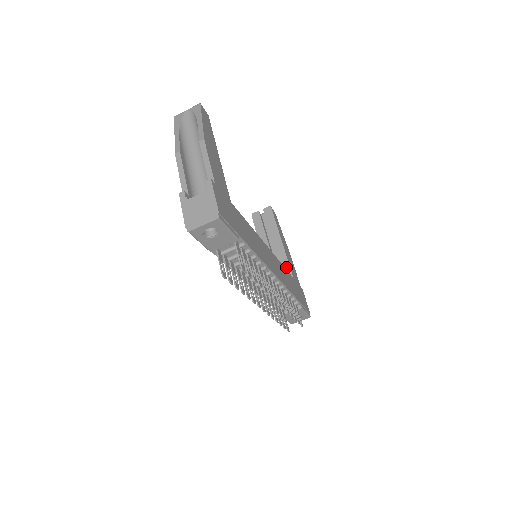
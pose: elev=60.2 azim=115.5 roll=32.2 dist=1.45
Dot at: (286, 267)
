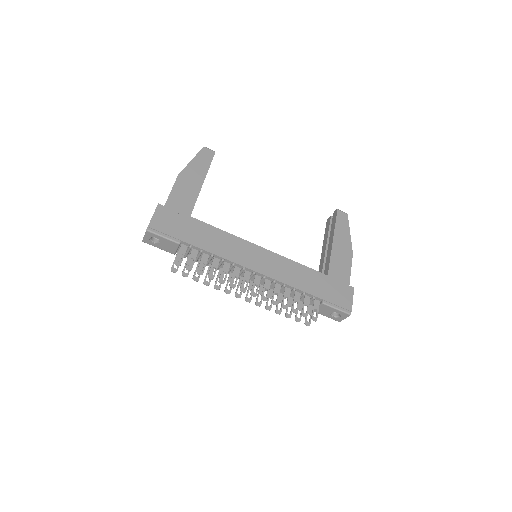
Dot at: (327, 265)
